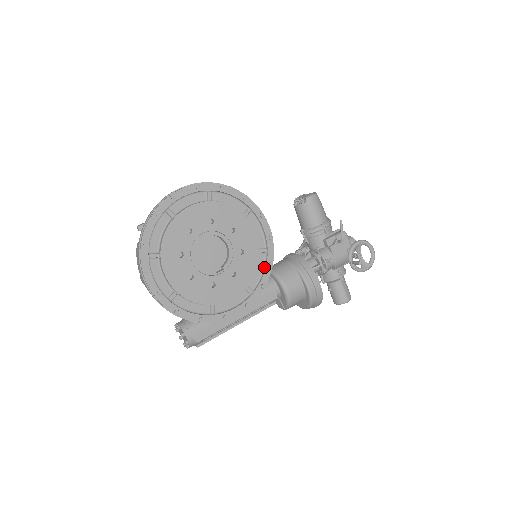
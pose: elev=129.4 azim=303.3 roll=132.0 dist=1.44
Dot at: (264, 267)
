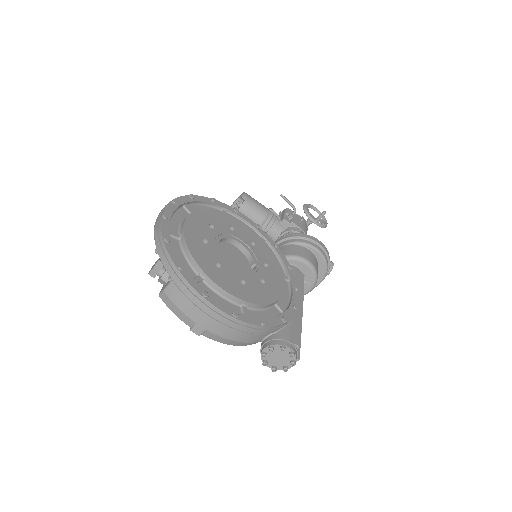
Dot at: (275, 253)
